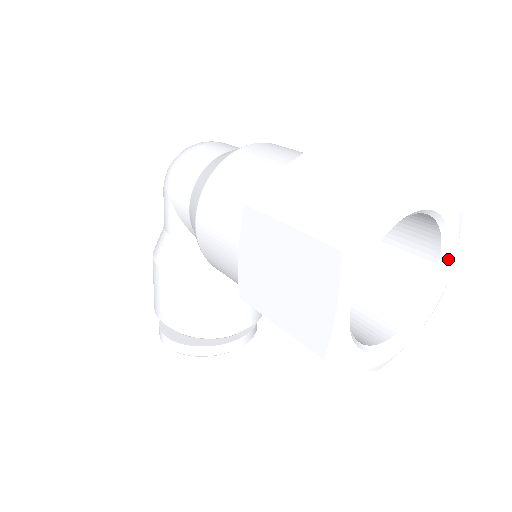
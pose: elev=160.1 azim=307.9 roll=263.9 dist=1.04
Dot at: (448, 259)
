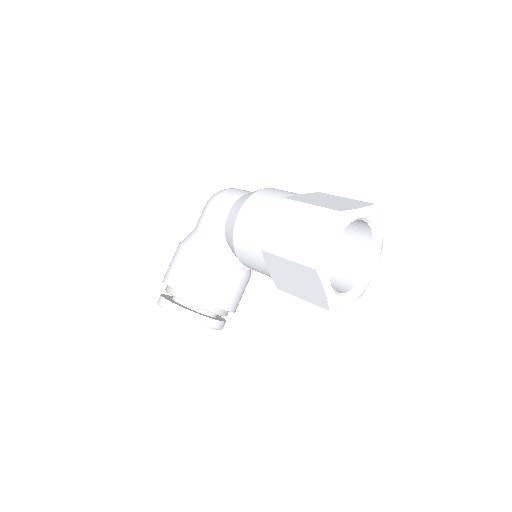
Dot at: (373, 266)
